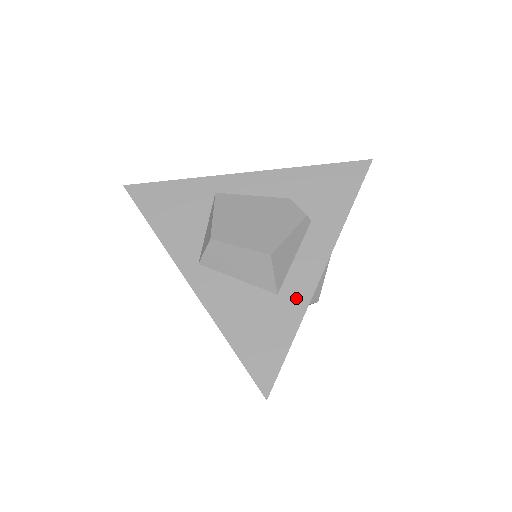
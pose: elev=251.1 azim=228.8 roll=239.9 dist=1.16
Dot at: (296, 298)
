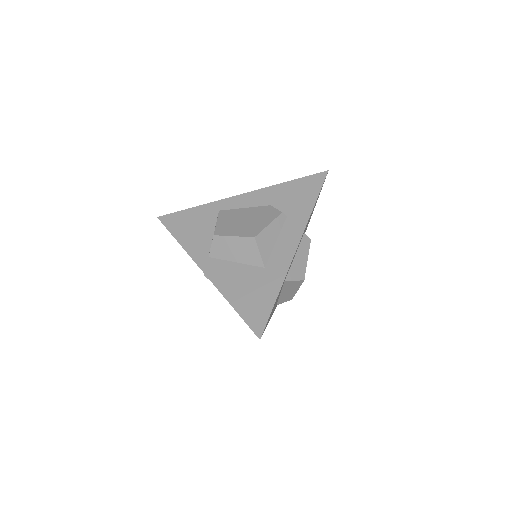
Dot at: (278, 268)
